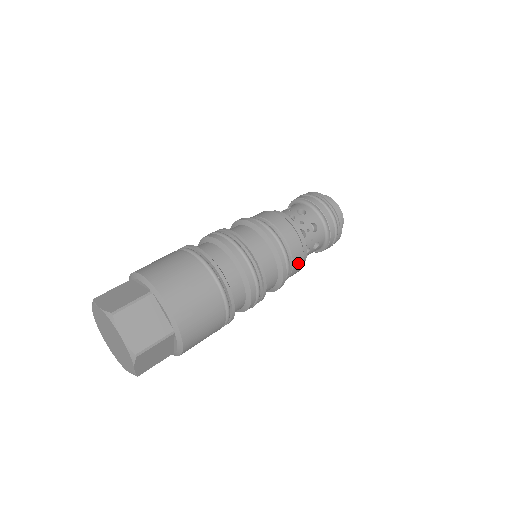
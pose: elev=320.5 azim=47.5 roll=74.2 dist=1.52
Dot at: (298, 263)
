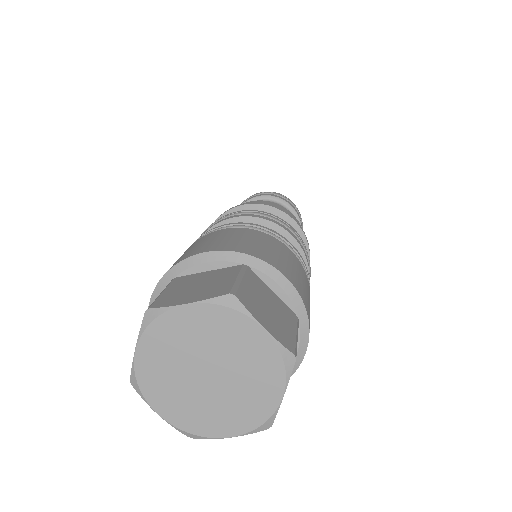
Dot at: occluded
